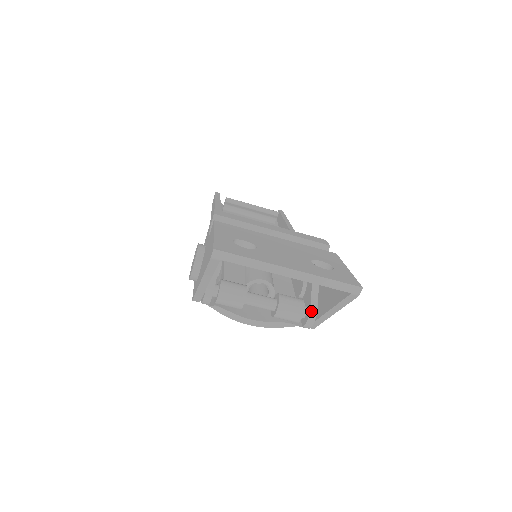
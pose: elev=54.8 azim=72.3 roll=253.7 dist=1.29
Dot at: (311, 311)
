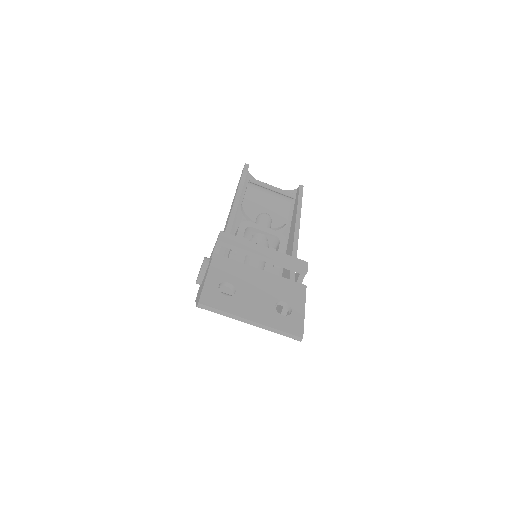
Dot at: occluded
